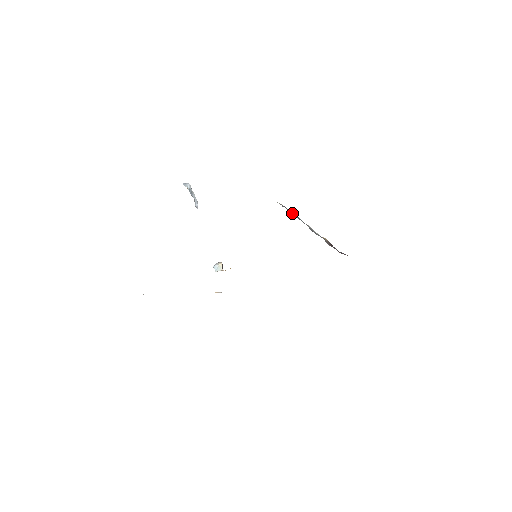
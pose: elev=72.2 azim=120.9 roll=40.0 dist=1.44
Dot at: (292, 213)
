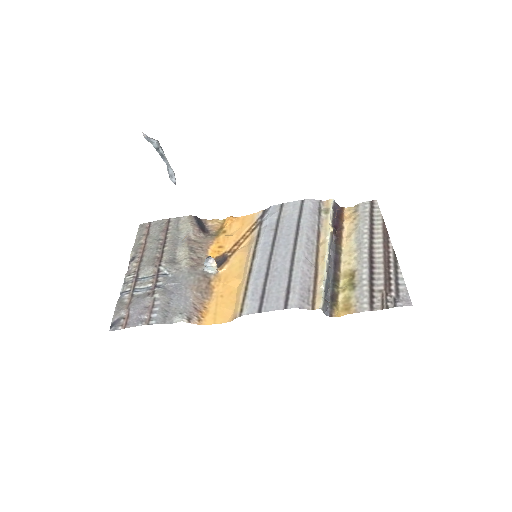
Dot at: (326, 289)
